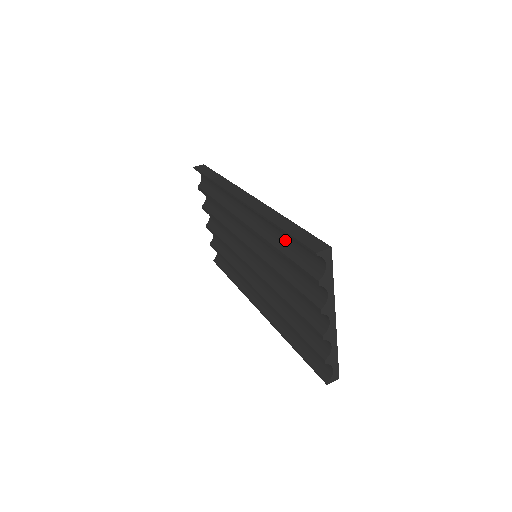
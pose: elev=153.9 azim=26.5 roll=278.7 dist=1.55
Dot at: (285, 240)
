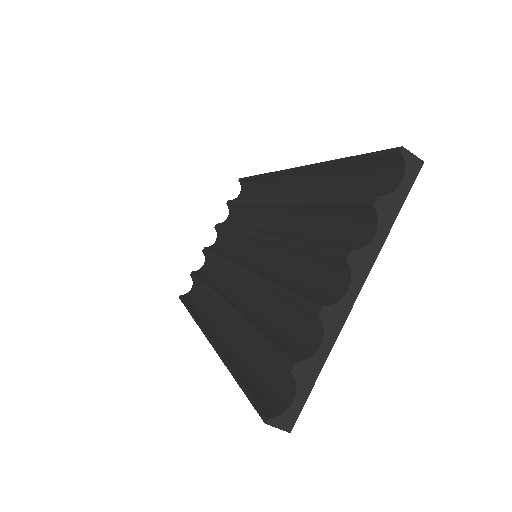
Dot at: (333, 191)
